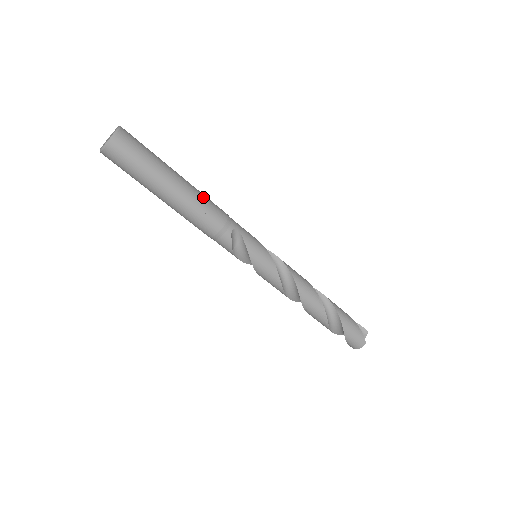
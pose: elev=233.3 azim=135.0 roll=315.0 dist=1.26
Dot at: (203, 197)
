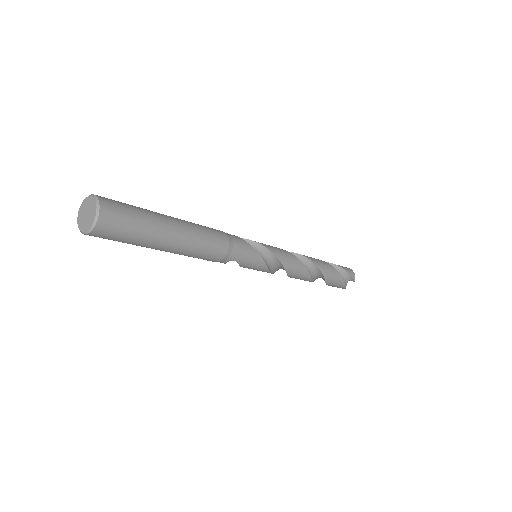
Dot at: (199, 248)
